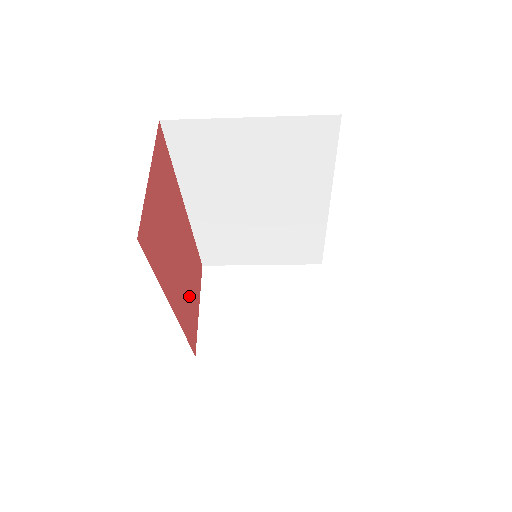
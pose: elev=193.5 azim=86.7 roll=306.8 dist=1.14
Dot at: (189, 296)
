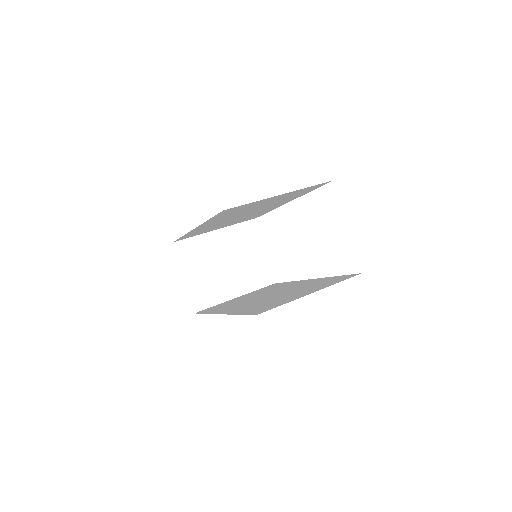
Dot at: occluded
